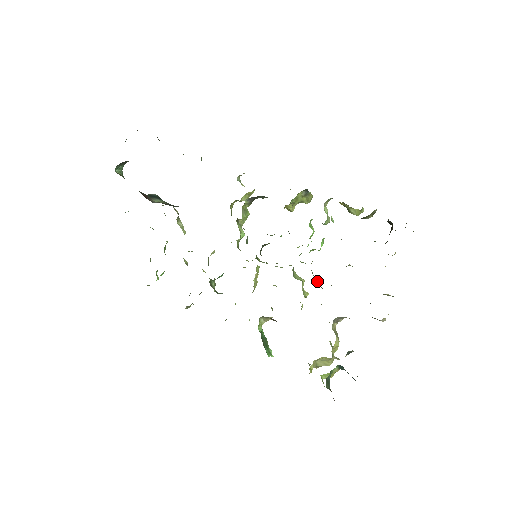
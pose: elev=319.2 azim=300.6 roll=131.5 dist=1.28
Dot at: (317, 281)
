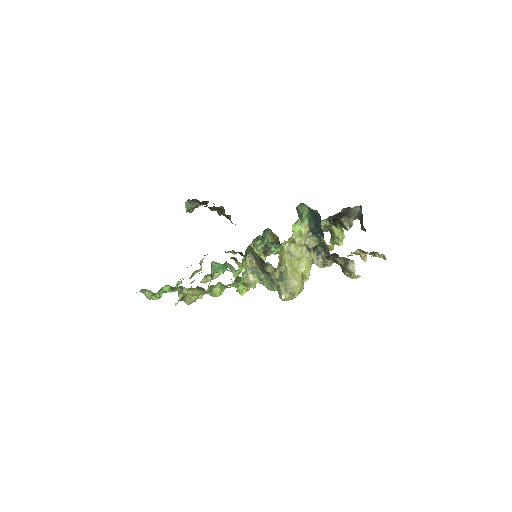
Dot at: occluded
